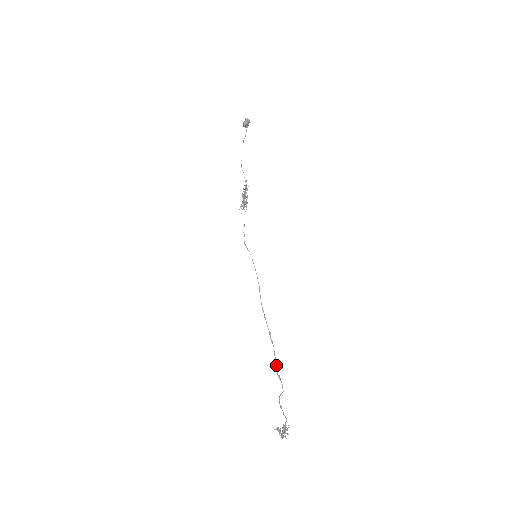
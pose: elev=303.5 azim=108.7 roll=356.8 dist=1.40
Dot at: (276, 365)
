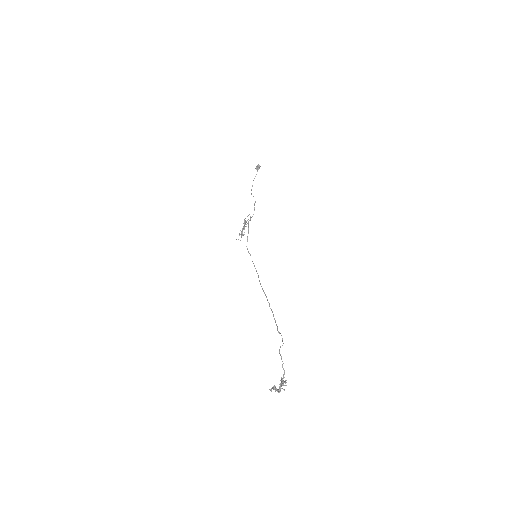
Dot at: (276, 324)
